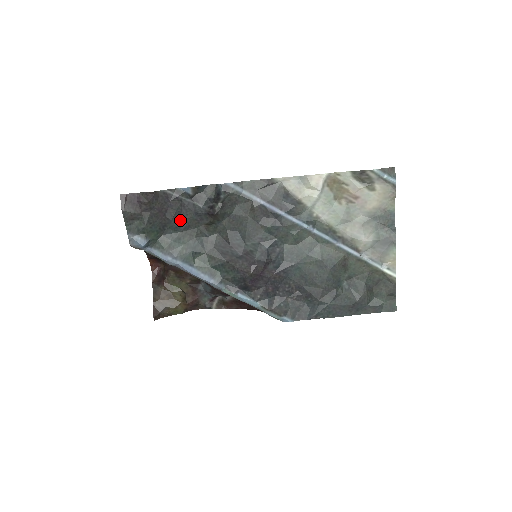
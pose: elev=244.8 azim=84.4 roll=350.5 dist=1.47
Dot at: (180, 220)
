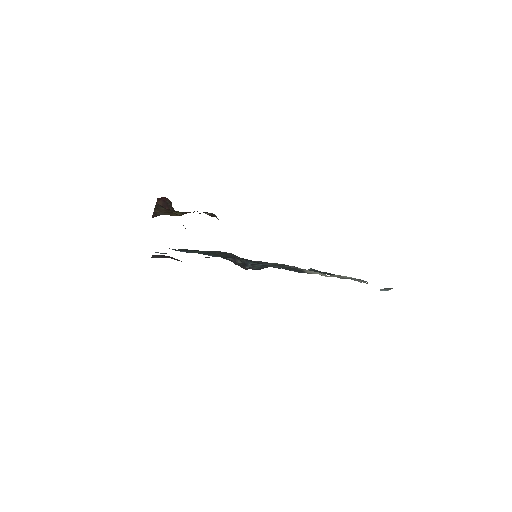
Dot at: occluded
